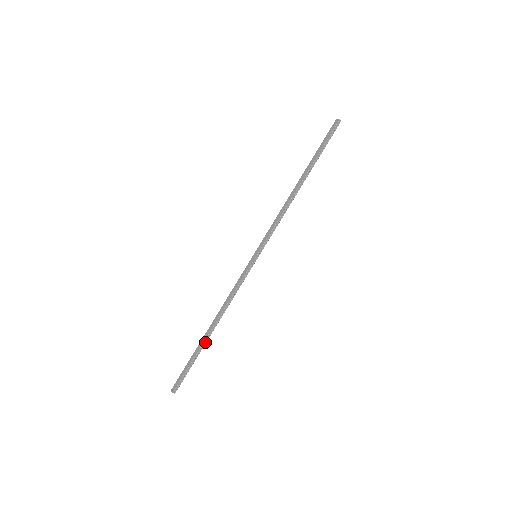
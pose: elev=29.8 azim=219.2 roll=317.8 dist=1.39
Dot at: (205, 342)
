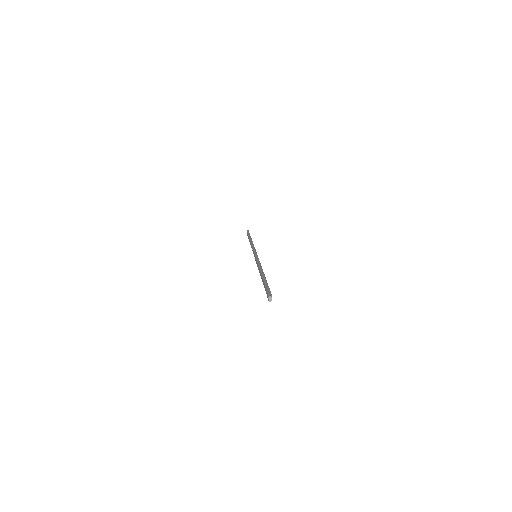
Dot at: occluded
